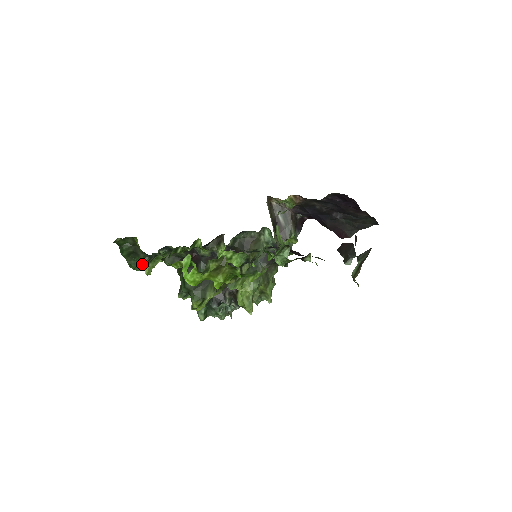
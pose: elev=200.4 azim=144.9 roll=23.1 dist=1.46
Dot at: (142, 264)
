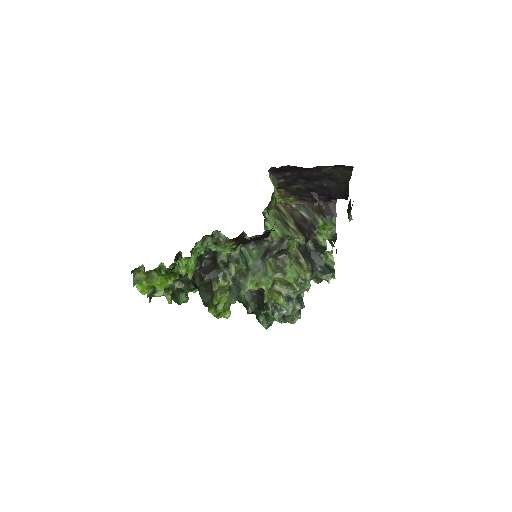
Dot at: (179, 299)
